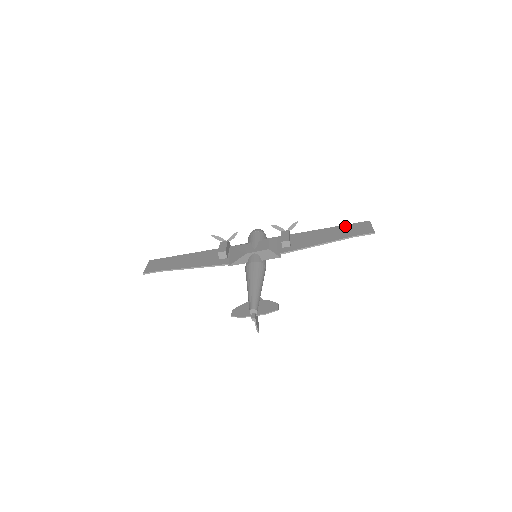
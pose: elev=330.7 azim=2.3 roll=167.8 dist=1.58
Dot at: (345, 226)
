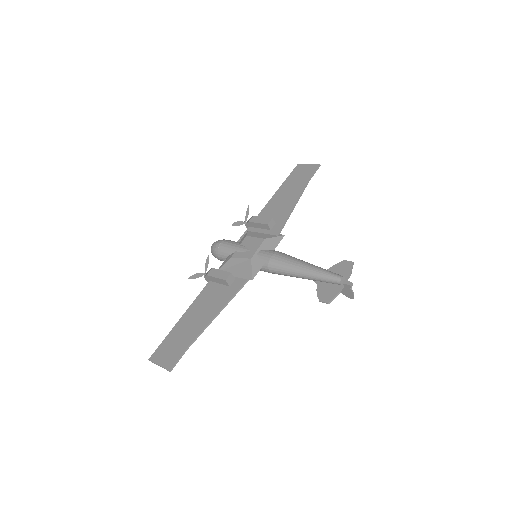
Dot at: (288, 180)
